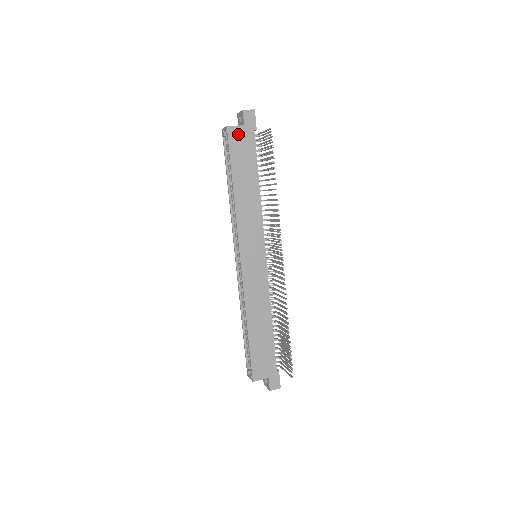
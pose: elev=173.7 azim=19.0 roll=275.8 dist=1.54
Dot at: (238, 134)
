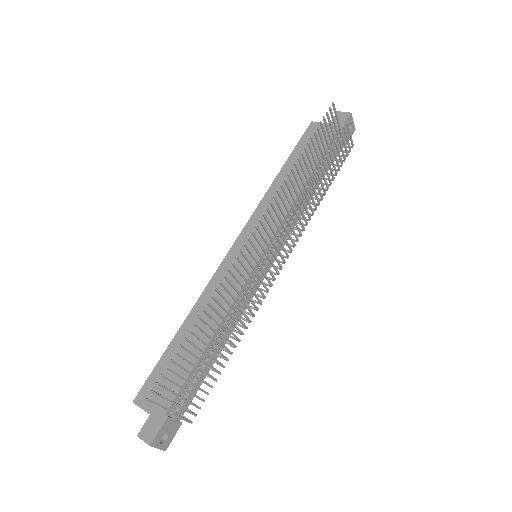
Dot at: occluded
